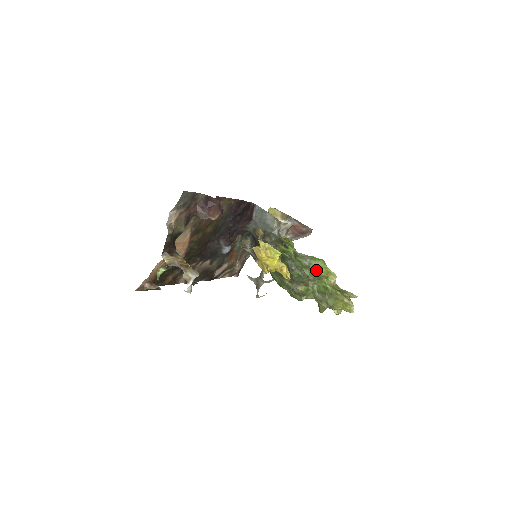
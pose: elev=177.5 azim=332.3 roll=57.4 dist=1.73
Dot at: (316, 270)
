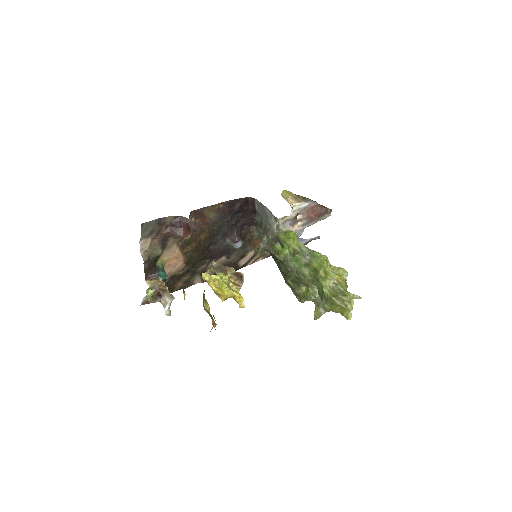
Dot at: (316, 269)
